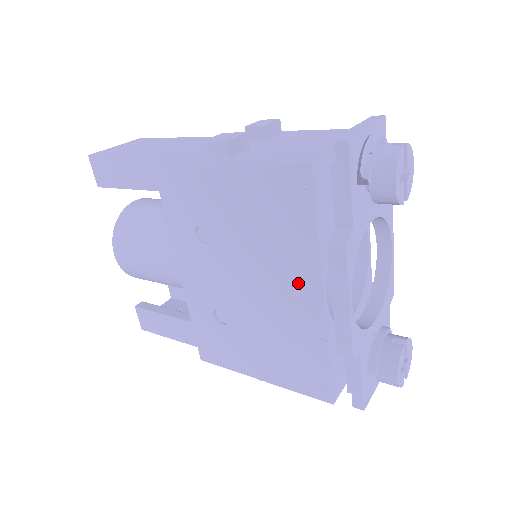
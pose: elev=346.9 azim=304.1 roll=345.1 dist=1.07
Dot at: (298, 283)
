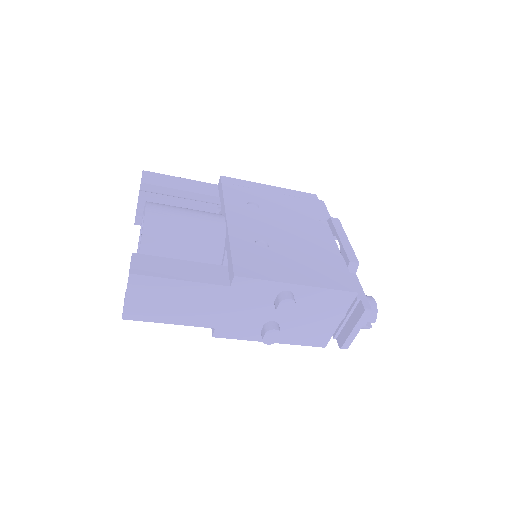
Dot at: (318, 231)
